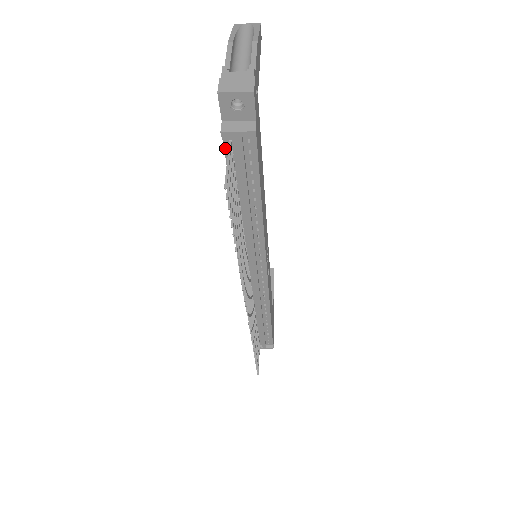
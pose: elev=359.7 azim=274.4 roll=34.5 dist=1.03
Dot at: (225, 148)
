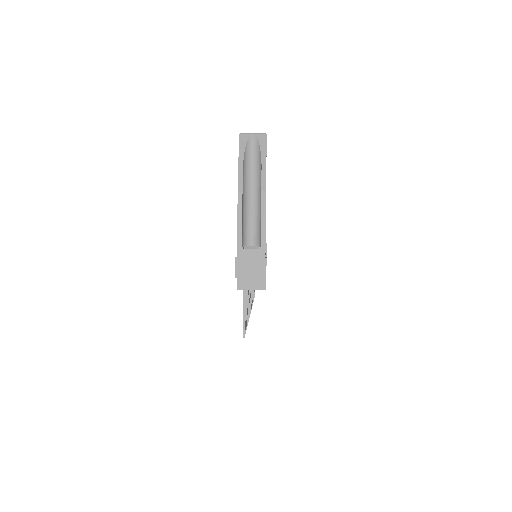
Dot at: occluded
